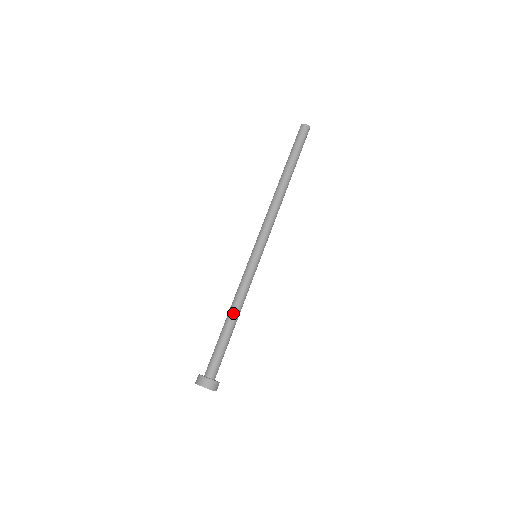
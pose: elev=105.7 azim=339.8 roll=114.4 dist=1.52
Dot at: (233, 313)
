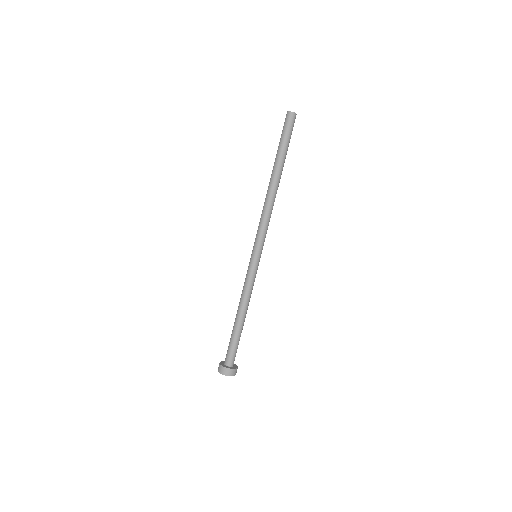
Dot at: (240, 311)
